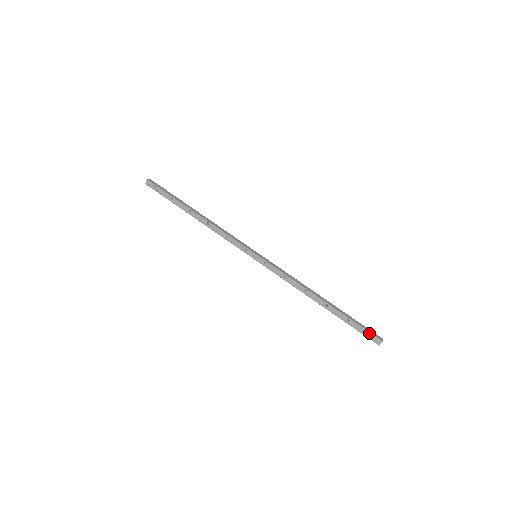
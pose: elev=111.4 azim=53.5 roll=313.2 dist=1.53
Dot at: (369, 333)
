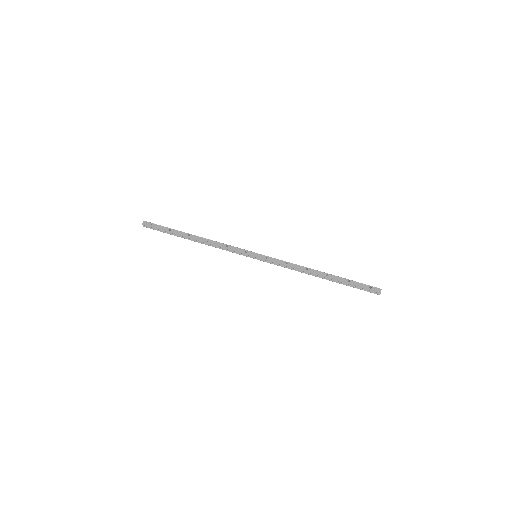
Dot at: (369, 286)
